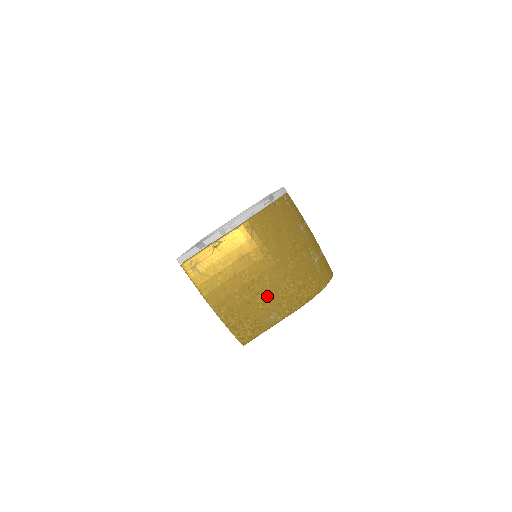
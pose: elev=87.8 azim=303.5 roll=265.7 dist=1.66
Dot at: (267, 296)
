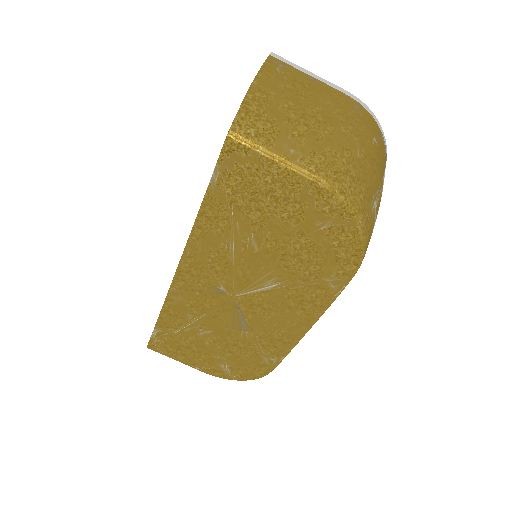
Dot at: (312, 136)
